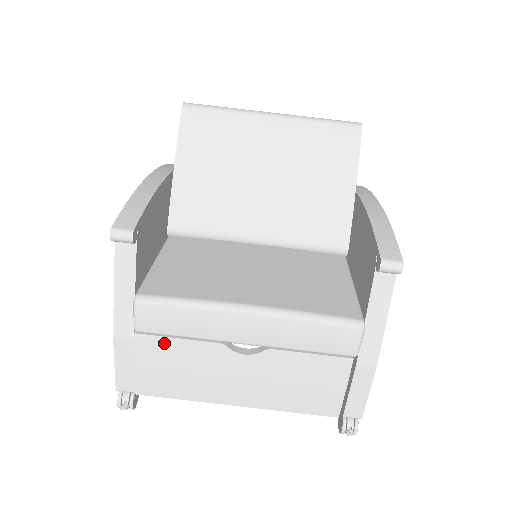
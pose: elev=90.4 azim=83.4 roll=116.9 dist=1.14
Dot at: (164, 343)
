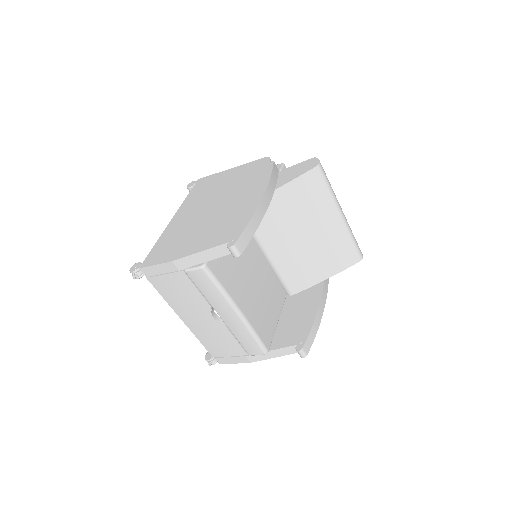
Dot at: (190, 285)
